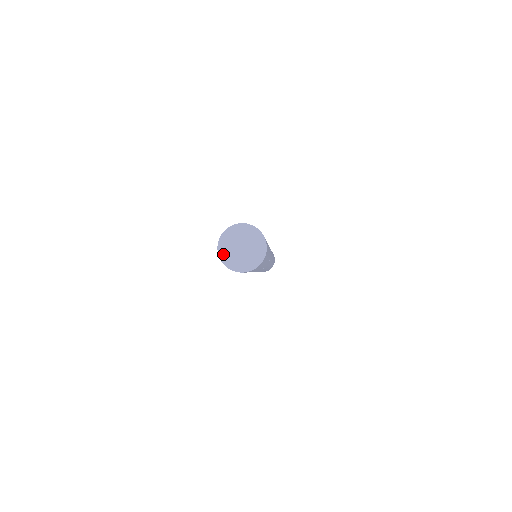
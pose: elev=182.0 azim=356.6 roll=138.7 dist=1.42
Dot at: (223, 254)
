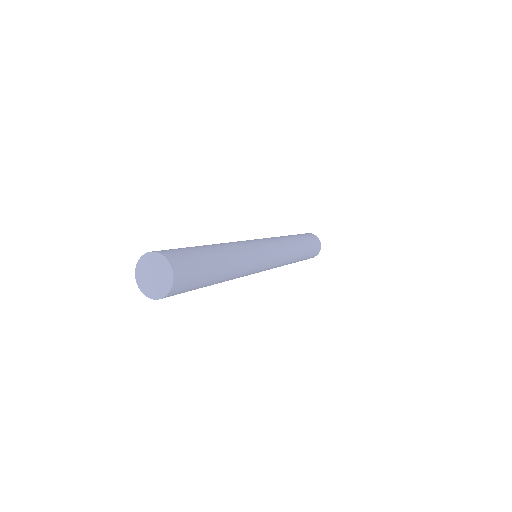
Dot at: (139, 277)
